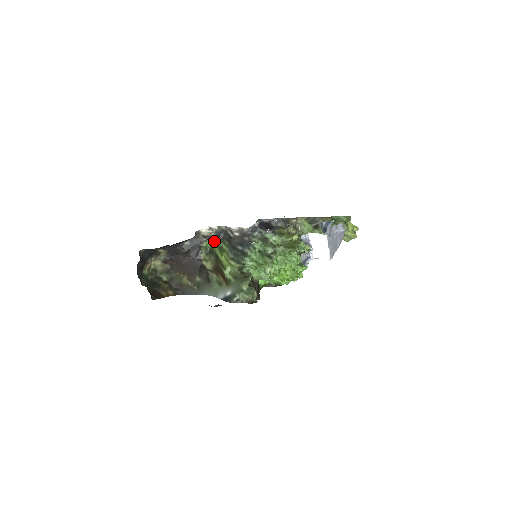
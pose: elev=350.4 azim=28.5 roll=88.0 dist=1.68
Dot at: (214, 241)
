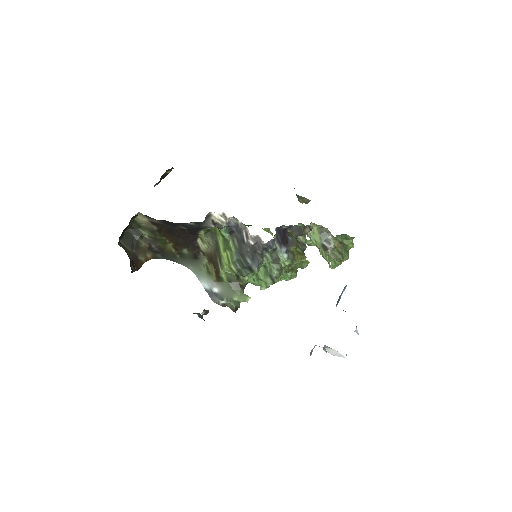
Dot at: (222, 231)
